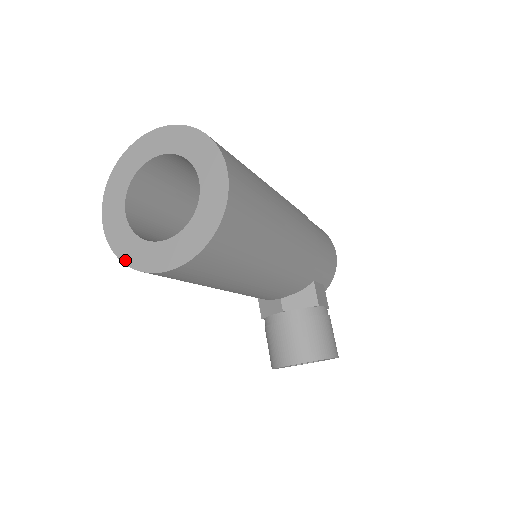
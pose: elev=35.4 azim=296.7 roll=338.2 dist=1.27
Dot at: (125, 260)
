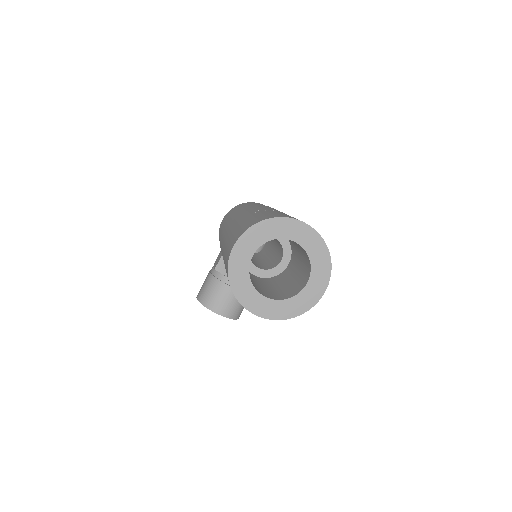
Dot at: (233, 286)
